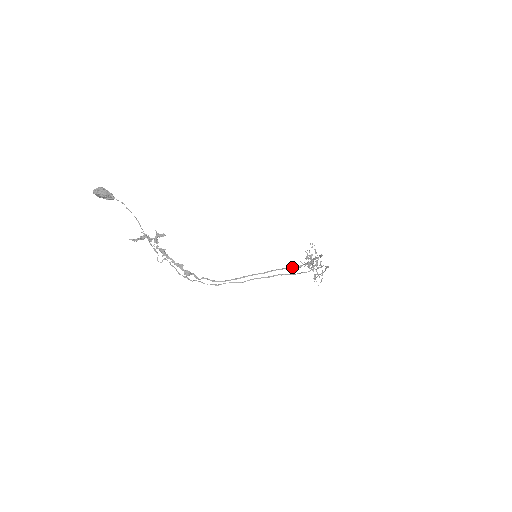
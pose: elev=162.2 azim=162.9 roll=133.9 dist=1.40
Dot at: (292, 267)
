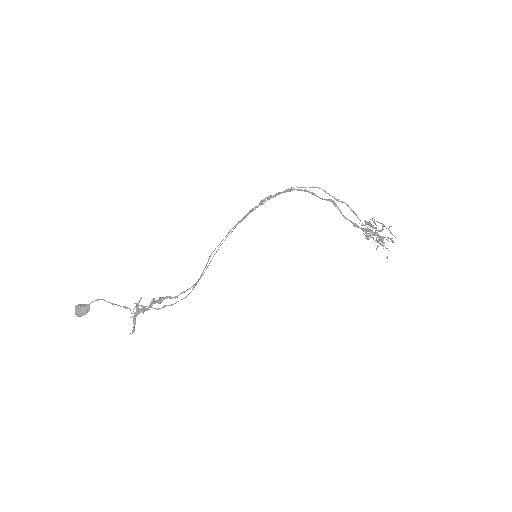
Dot at: (251, 209)
